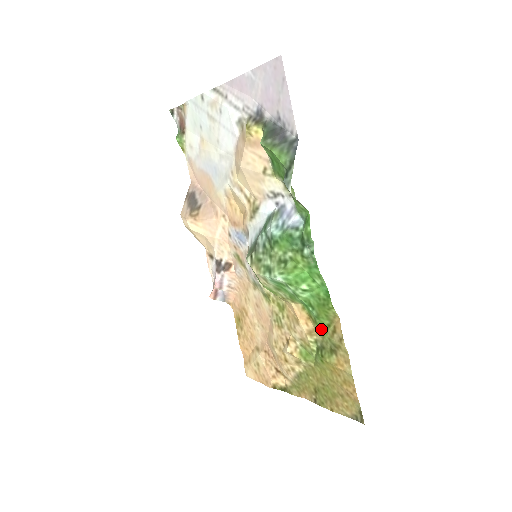
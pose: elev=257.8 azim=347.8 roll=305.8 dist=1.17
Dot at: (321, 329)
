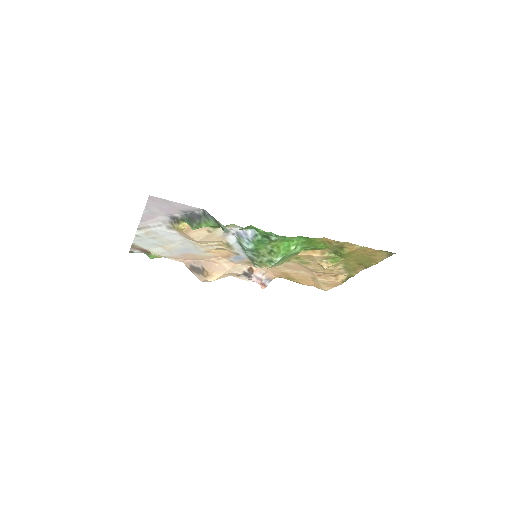
Dot at: (324, 248)
